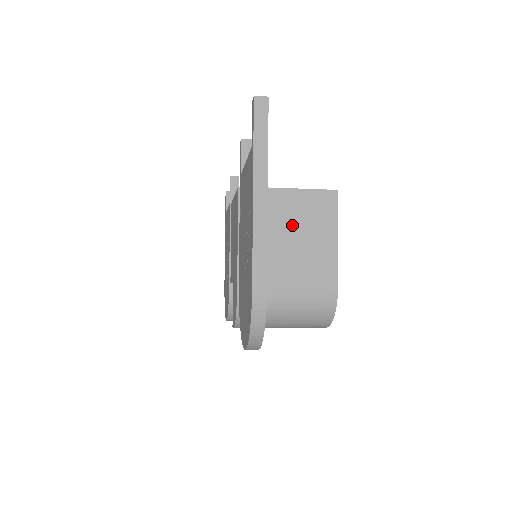
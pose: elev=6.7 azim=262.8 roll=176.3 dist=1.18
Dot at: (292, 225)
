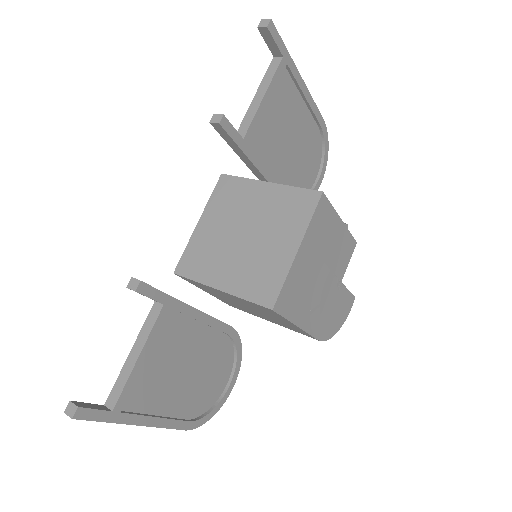
Dot at: (245, 305)
